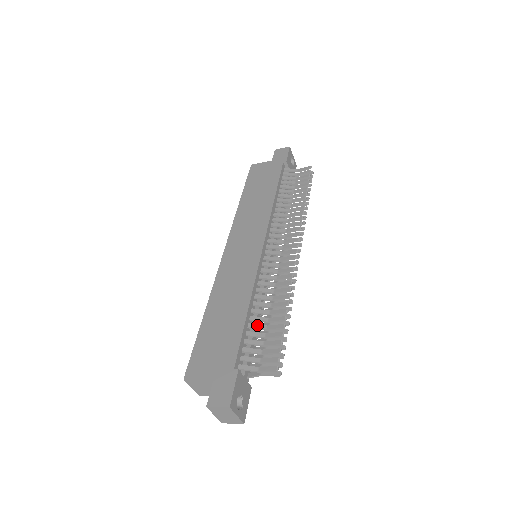
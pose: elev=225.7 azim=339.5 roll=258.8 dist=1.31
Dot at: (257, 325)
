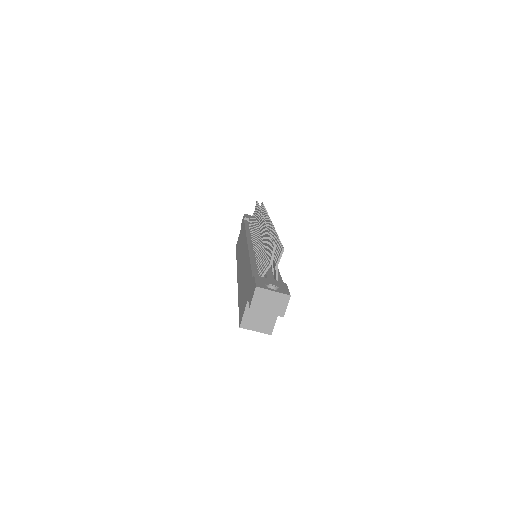
Dot at: (261, 259)
